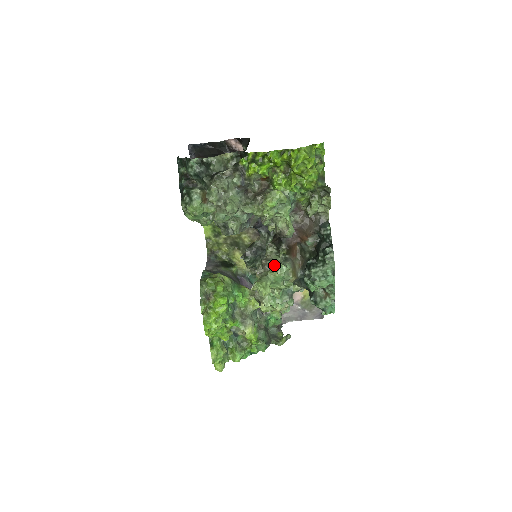
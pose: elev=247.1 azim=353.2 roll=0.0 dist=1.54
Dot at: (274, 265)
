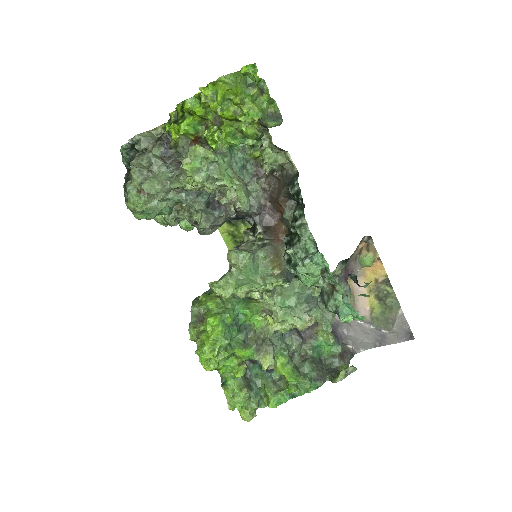
Dot at: (228, 253)
